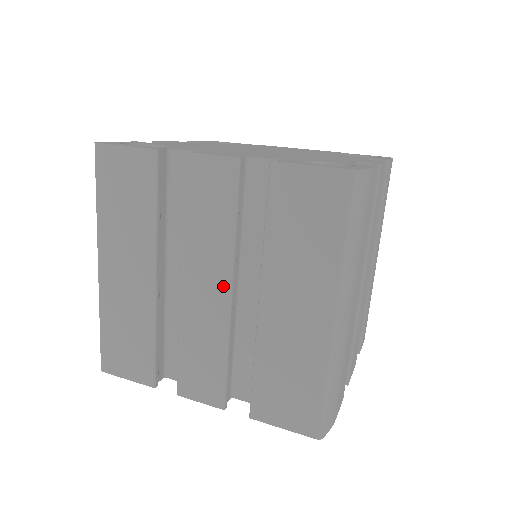
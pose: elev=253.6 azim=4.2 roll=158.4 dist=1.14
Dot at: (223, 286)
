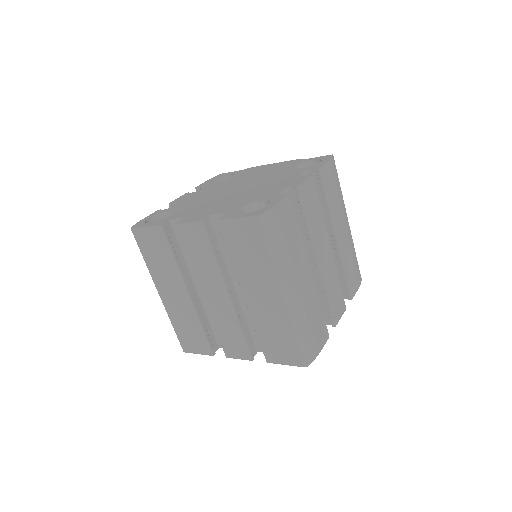
Dot at: (223, 292)
